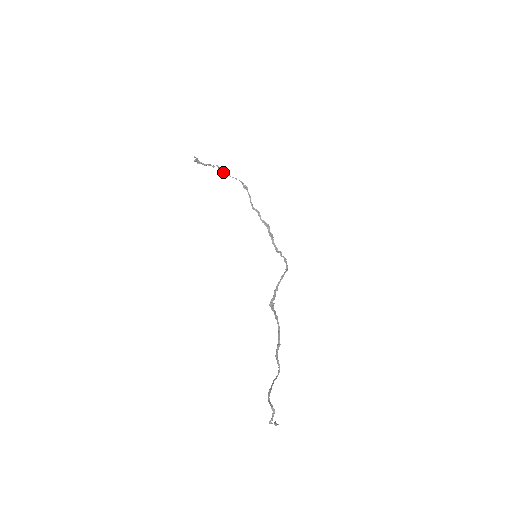
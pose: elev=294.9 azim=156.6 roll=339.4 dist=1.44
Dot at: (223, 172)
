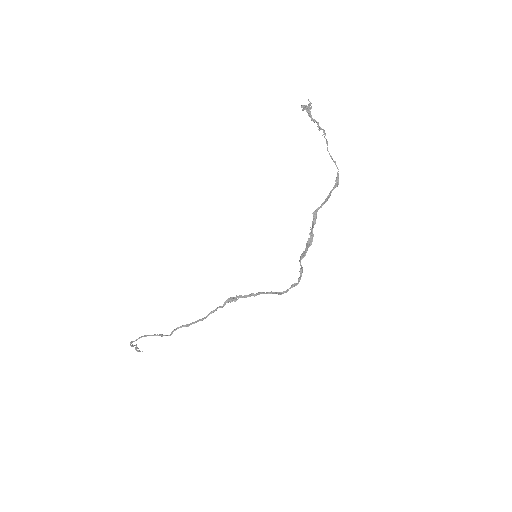
Dot at: (327, 143)
